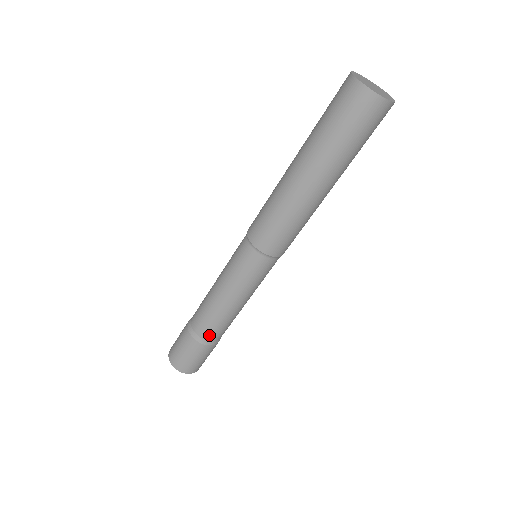
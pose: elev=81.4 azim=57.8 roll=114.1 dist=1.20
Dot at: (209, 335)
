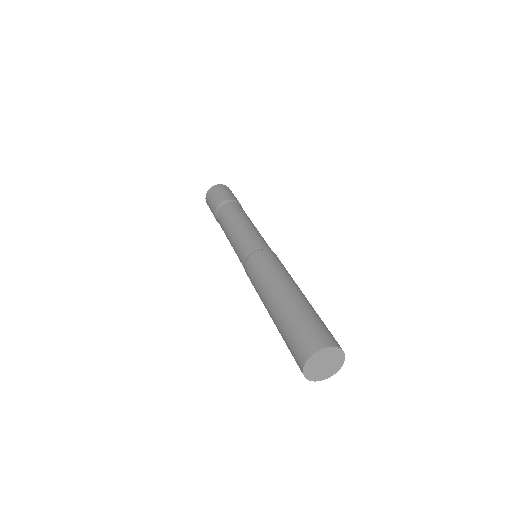
Dot at: occluded
